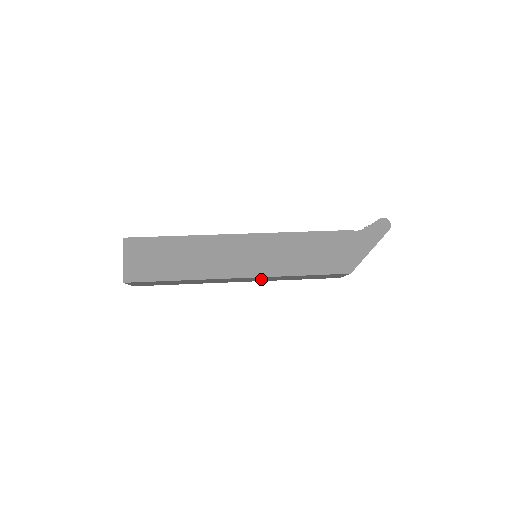
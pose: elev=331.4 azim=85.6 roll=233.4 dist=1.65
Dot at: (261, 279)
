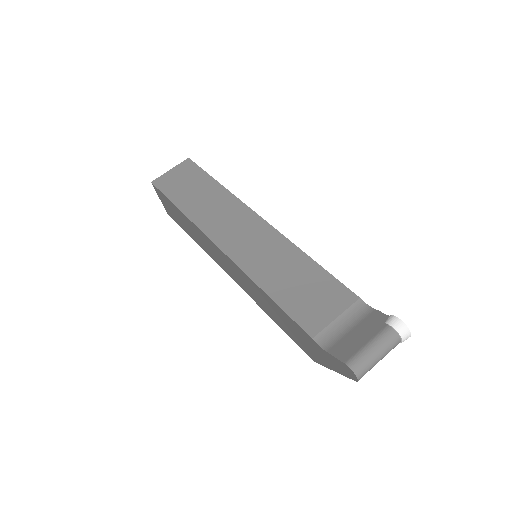
Dot at: occluded
